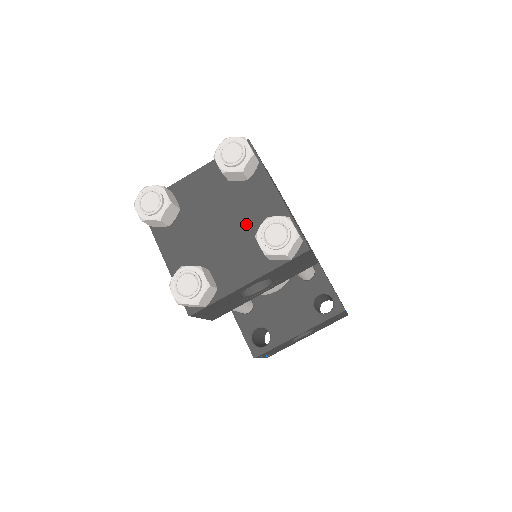
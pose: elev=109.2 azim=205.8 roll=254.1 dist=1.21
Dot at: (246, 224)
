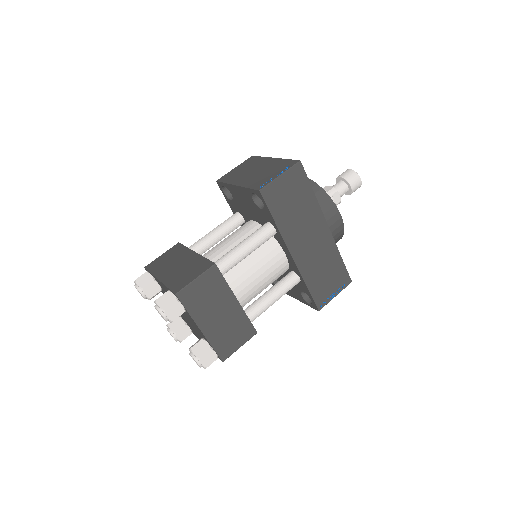
Dot at: (193, 326)
